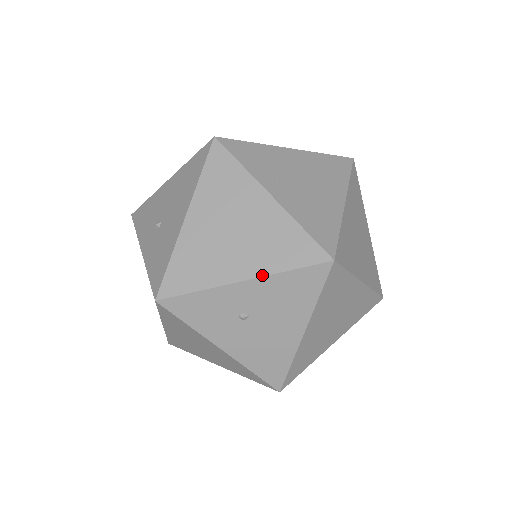
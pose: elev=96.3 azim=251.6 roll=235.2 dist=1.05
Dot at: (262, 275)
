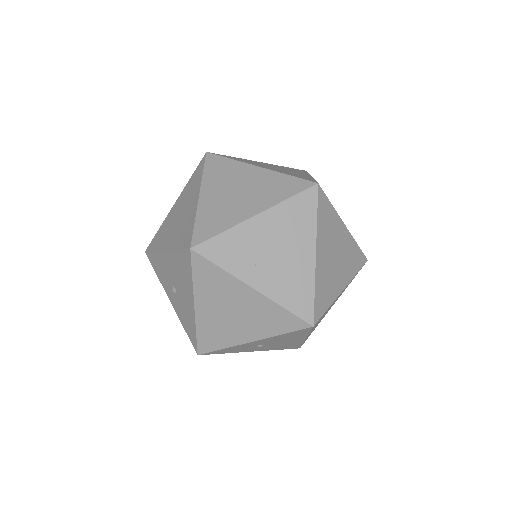
Dot at: (264, 338)
